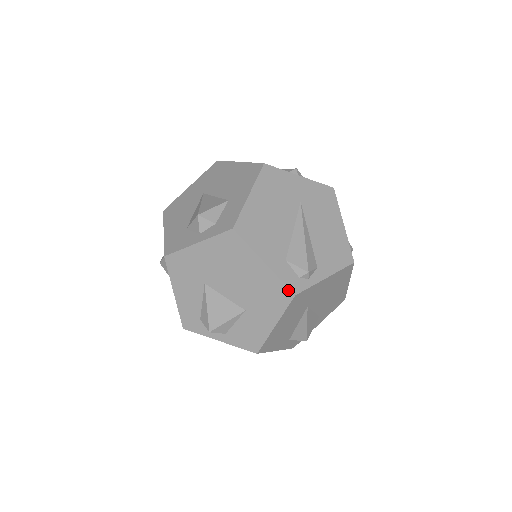
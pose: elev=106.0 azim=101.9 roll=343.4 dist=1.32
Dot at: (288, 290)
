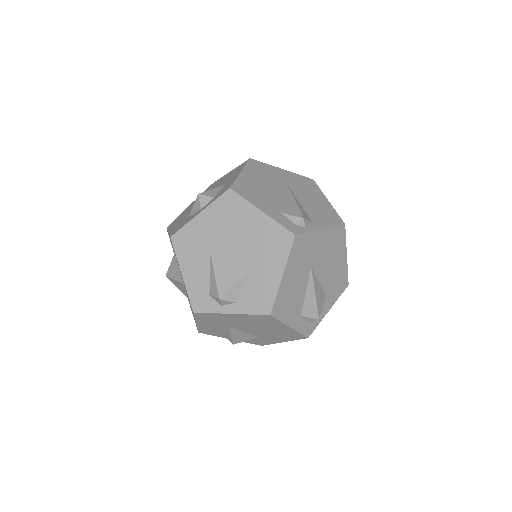
Dot at: (288, 232)
